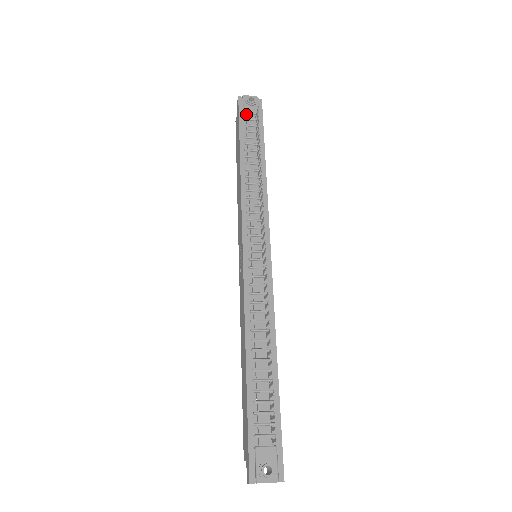
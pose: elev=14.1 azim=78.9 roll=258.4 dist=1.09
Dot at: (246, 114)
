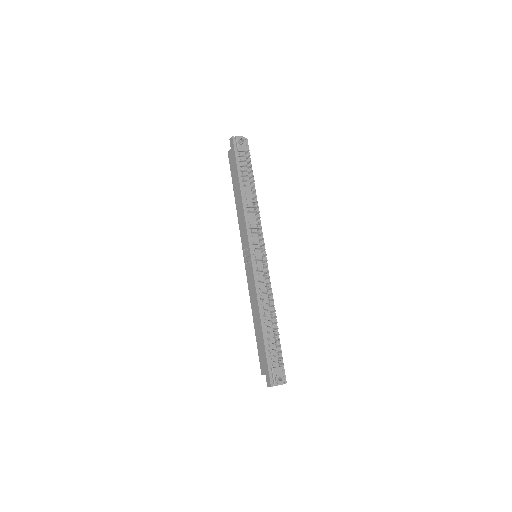
Dot at: (239, 151)
